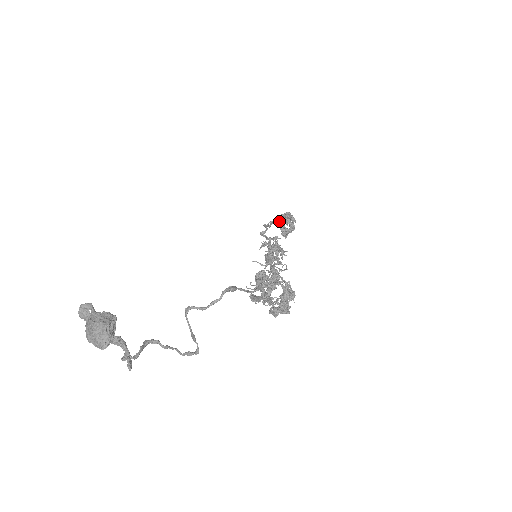
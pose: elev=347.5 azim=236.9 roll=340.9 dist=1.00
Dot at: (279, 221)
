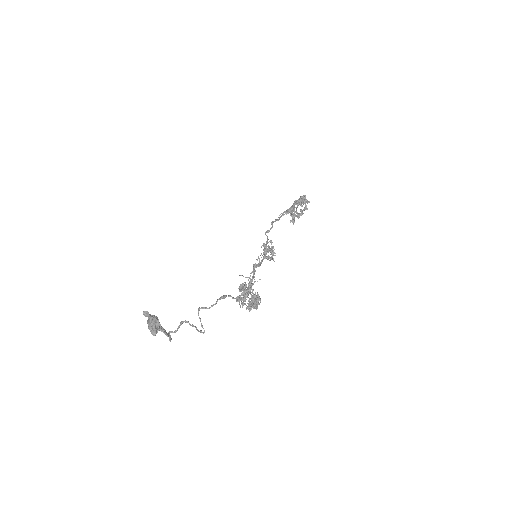
Dot at: (287, 213)
